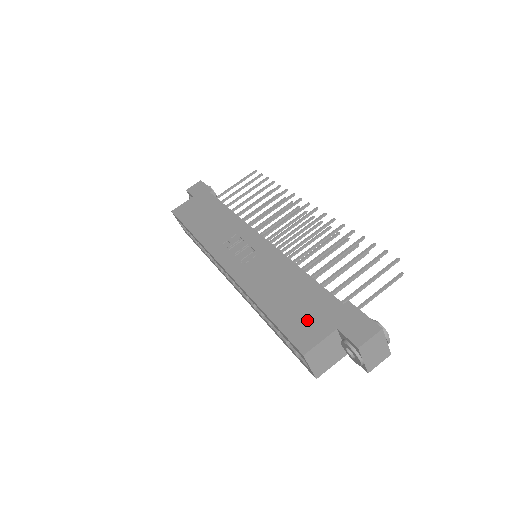
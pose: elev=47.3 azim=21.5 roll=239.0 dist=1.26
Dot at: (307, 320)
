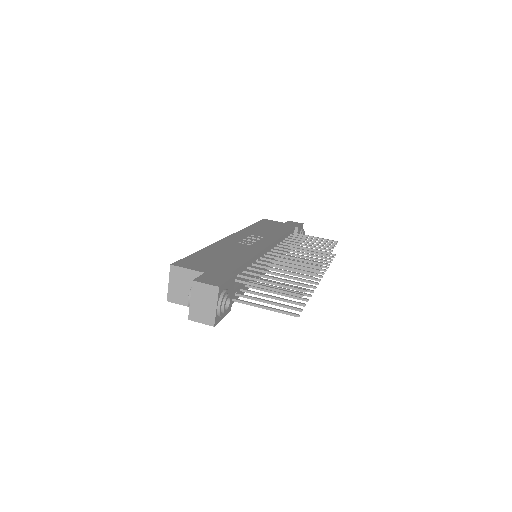
Dot at: (204, 263)
